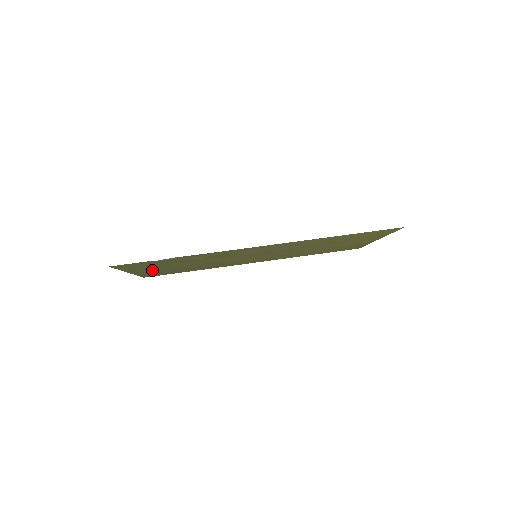
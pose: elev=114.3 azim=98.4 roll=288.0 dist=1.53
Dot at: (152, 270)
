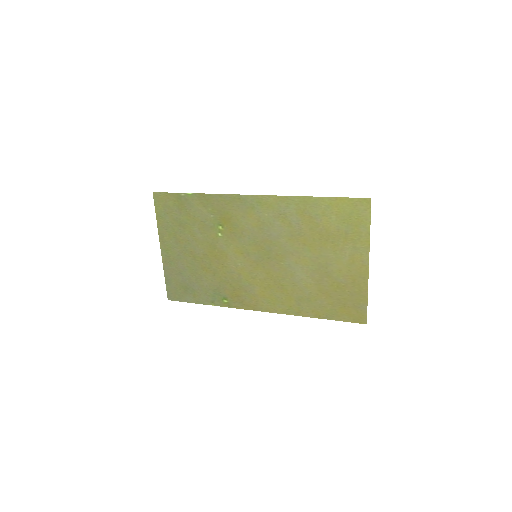
Dot at: (177, 254)
